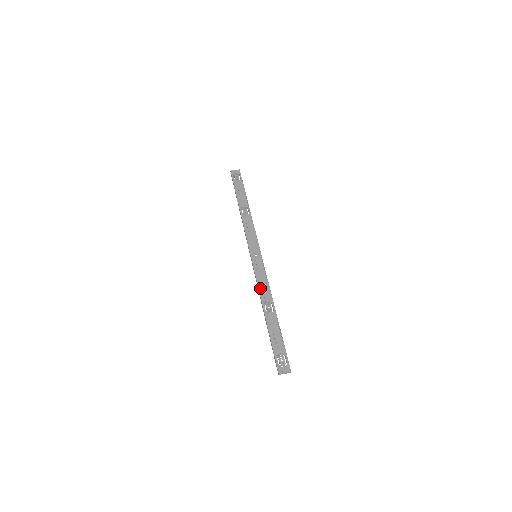
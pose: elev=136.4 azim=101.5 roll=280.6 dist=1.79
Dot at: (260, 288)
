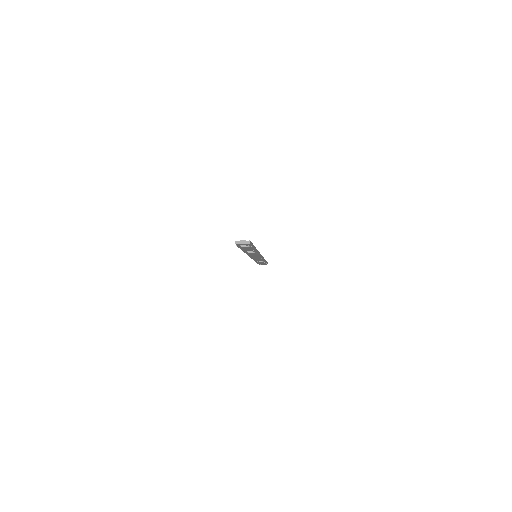
Dot at: occluded
